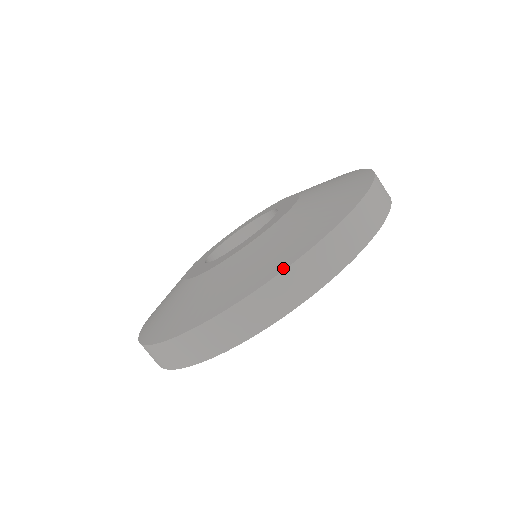
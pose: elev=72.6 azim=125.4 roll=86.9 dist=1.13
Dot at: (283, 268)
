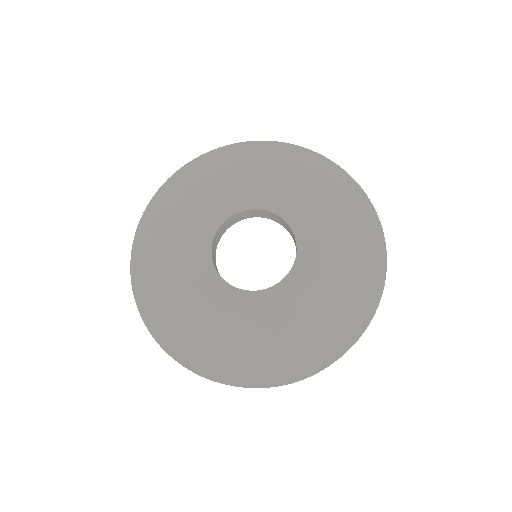
Dot at: (297, 379)
